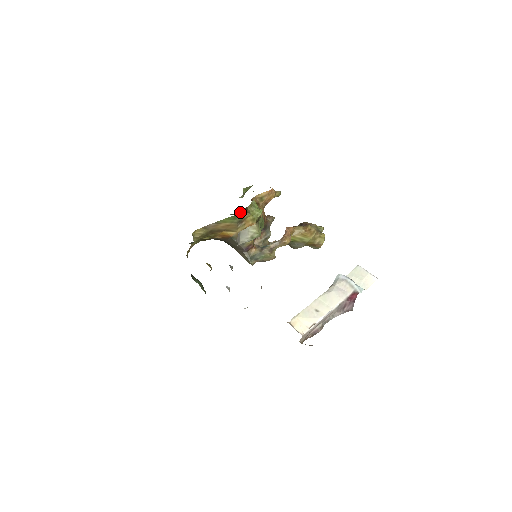
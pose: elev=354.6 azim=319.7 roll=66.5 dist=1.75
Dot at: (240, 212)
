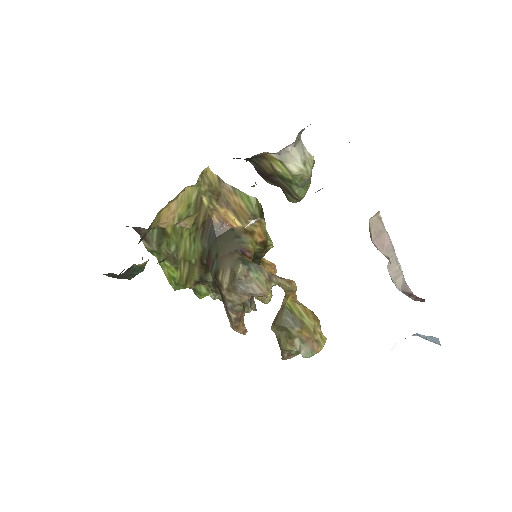
Dot at: occluded
